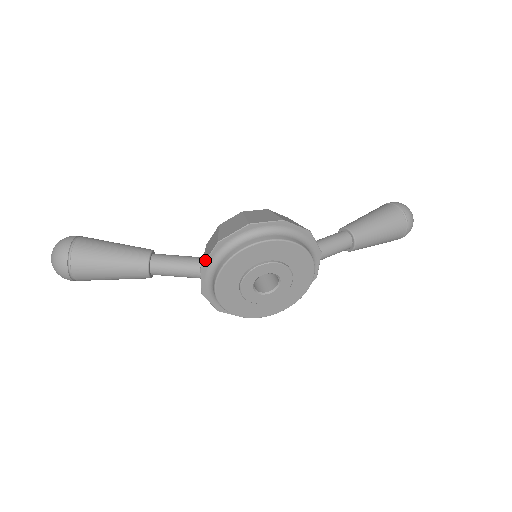
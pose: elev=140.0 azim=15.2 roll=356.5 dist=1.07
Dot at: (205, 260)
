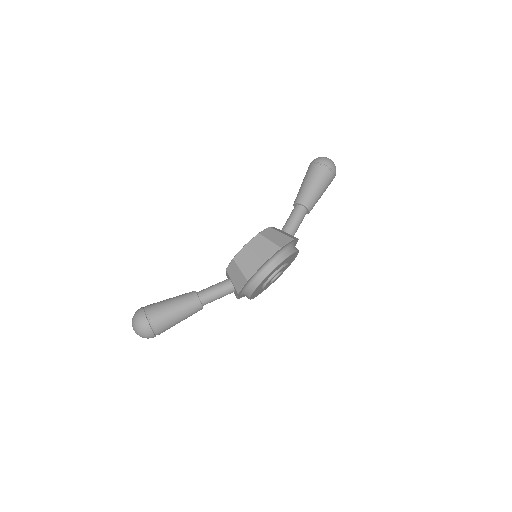
Dot at: (240, 290)
